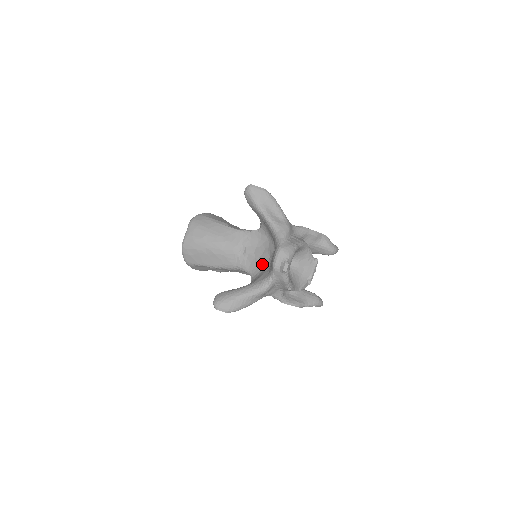
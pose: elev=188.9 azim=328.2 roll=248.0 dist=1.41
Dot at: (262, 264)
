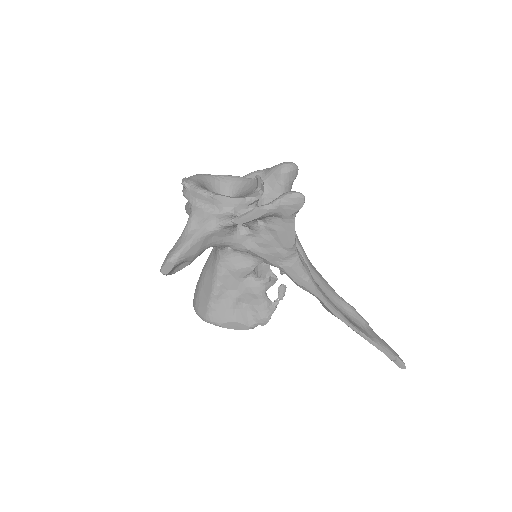
Dot at: occluded
